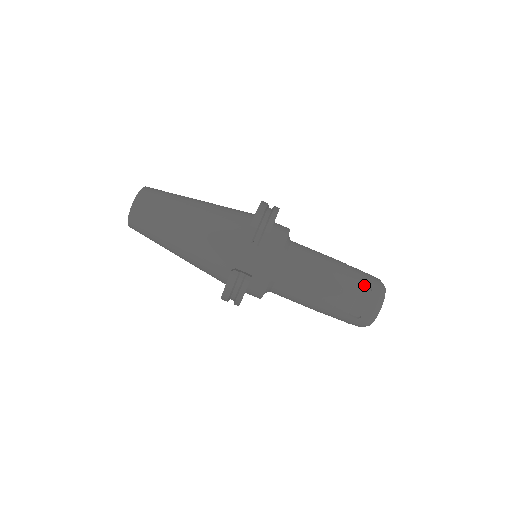
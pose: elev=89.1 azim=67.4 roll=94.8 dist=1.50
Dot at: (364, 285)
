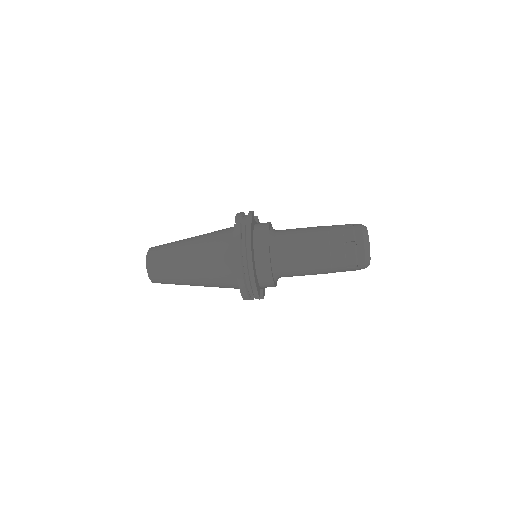
Dot at: (349, 265)
